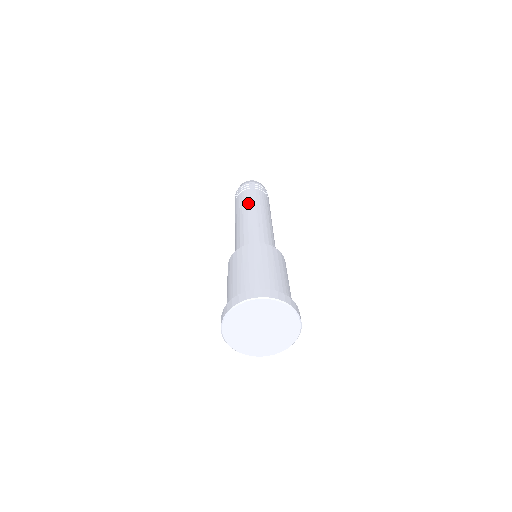
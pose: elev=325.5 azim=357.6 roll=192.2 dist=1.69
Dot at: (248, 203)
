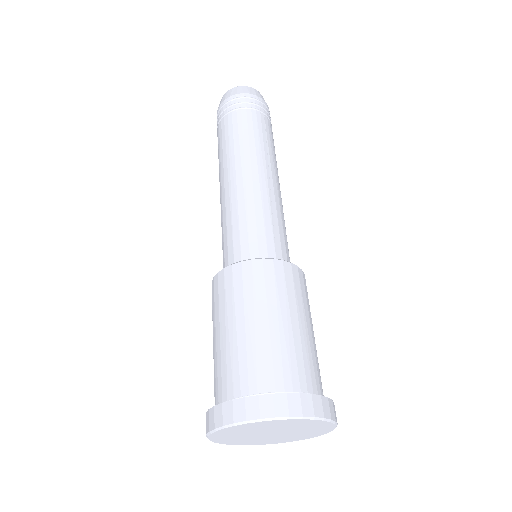
Dot at: (251, 144)
